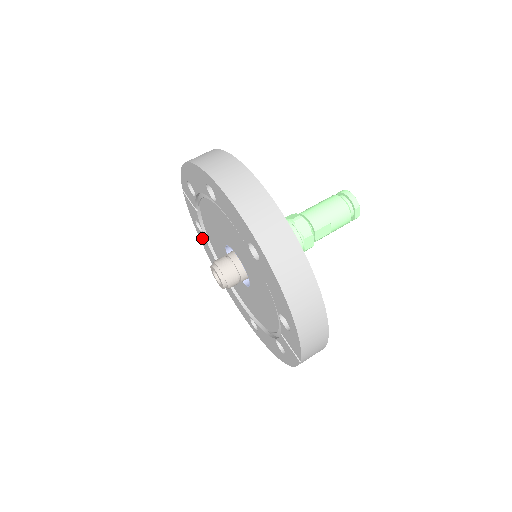
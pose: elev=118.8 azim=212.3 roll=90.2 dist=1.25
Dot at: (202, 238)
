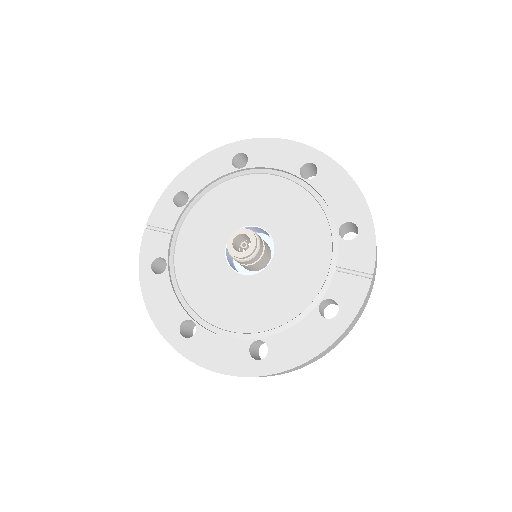
Dot at: (155, 287)
